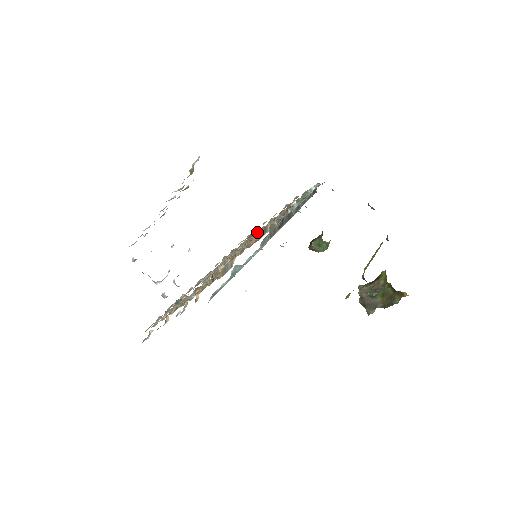
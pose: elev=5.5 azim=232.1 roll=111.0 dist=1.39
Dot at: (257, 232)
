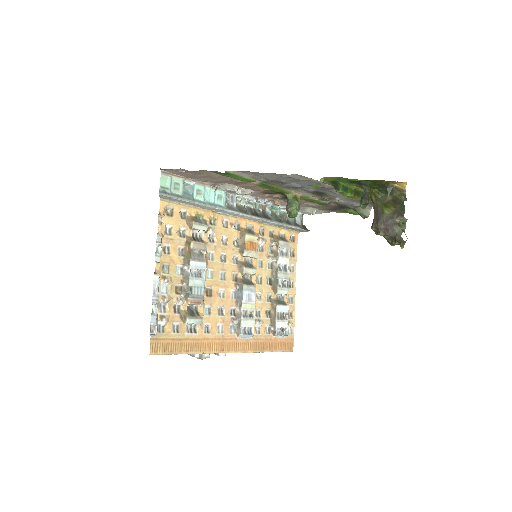
Dot at: (273, 275)
